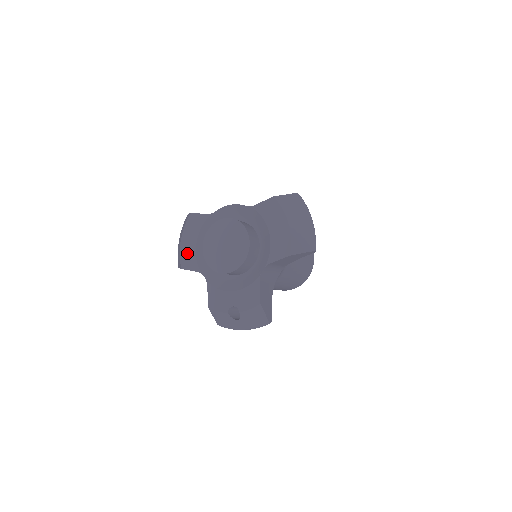
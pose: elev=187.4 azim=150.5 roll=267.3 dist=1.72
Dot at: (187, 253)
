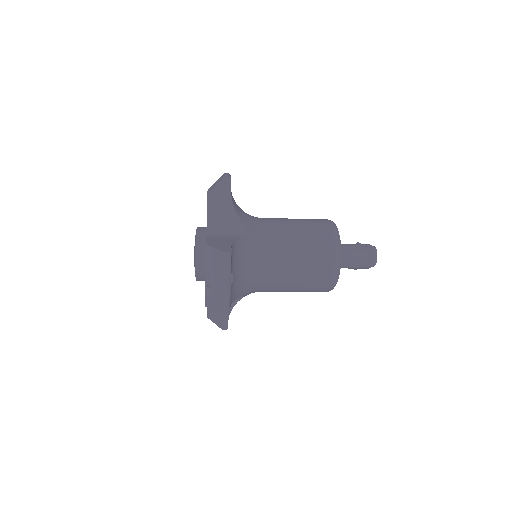
Dot at: occluded
